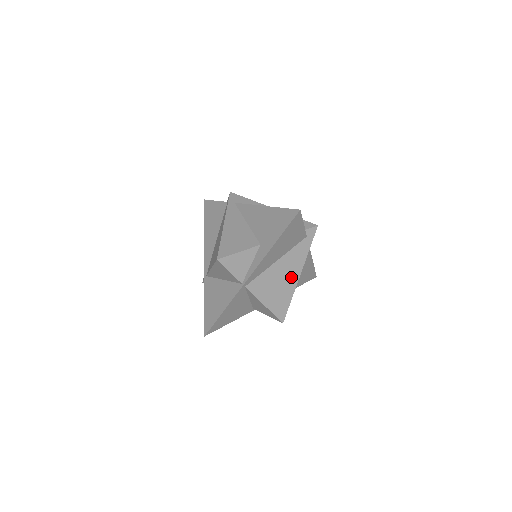
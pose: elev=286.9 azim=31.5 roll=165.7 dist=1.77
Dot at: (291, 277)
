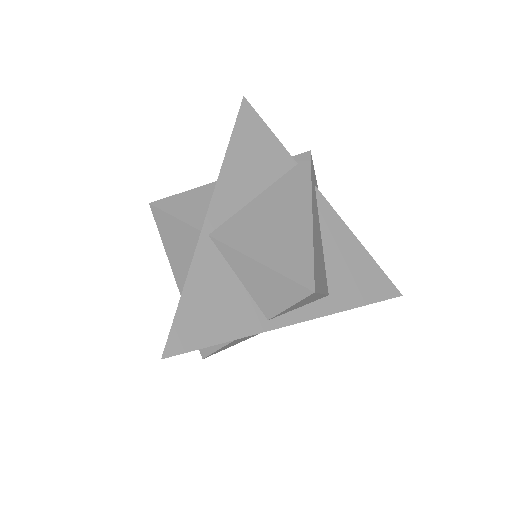
Dot at: (295, 216)
